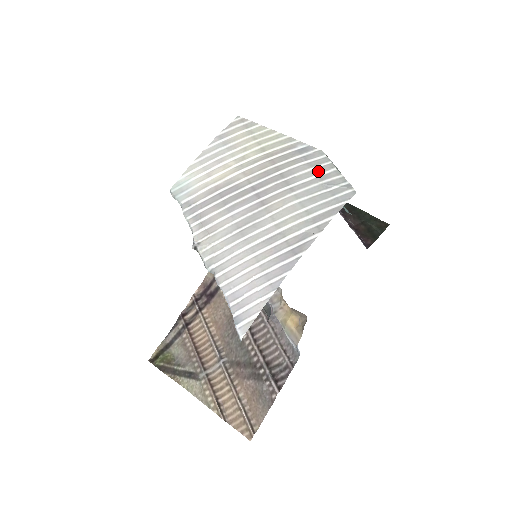
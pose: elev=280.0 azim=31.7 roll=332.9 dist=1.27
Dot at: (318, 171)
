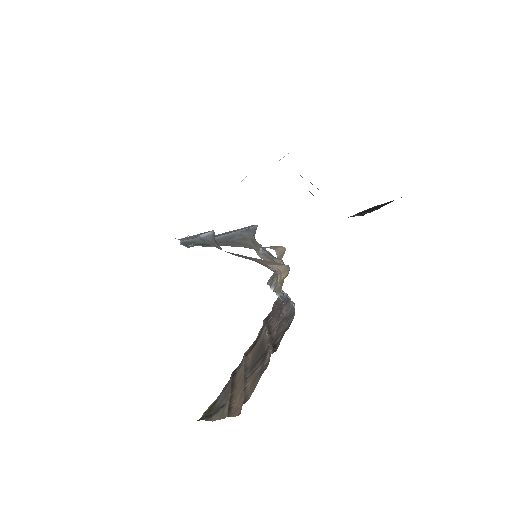
Dot at: occluded
